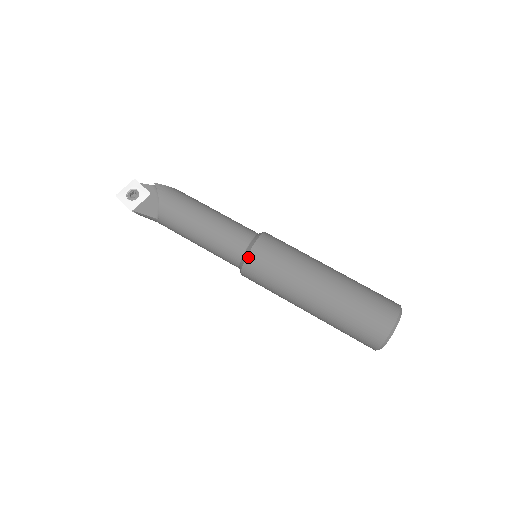
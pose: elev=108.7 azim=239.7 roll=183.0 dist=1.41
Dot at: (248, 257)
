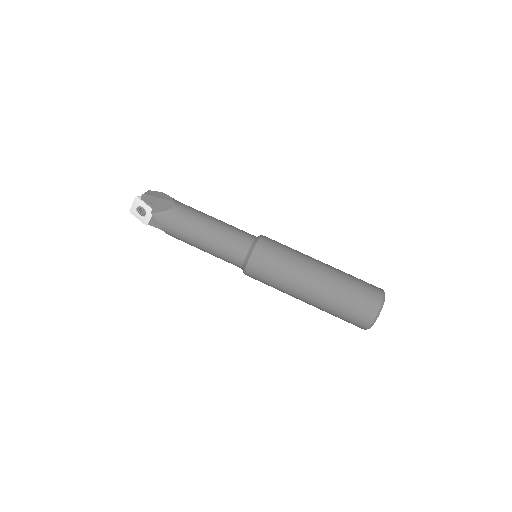
Dot at: (245, 273)
